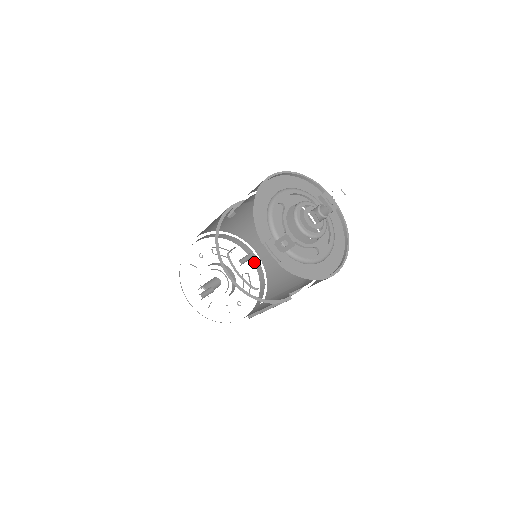
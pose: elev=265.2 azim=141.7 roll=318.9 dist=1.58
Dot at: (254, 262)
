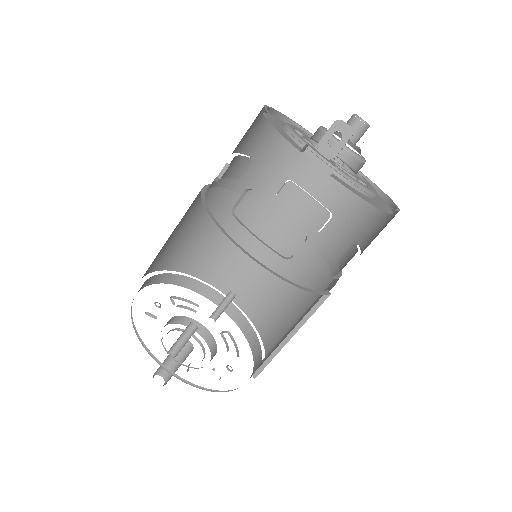
Dot at: (232, 317)
